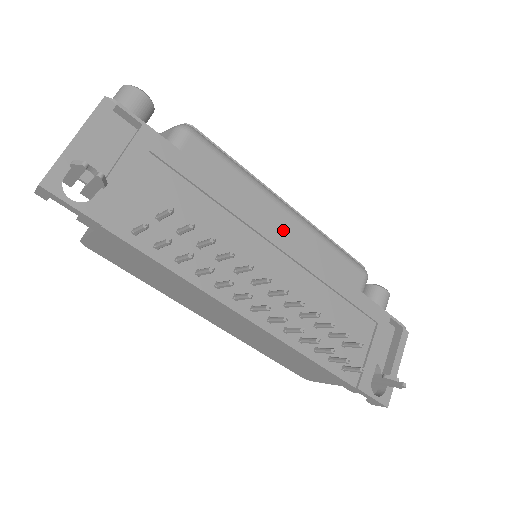
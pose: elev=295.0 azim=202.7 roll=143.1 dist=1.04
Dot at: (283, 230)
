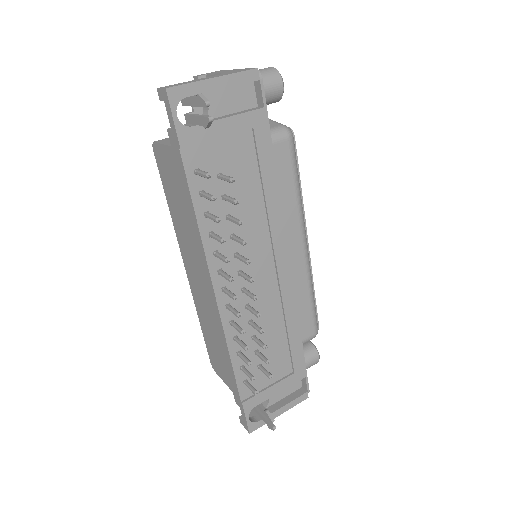
Dot at: (289, 256)
